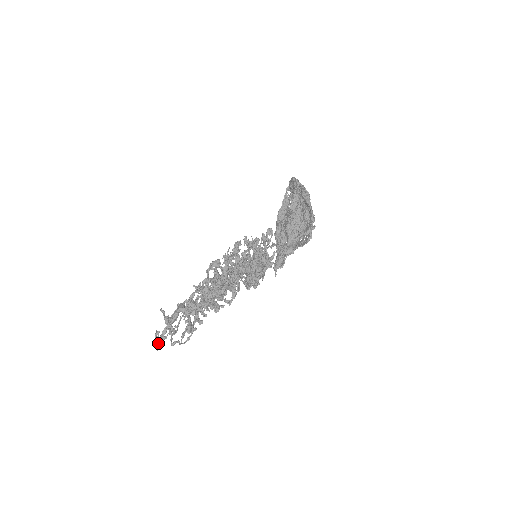
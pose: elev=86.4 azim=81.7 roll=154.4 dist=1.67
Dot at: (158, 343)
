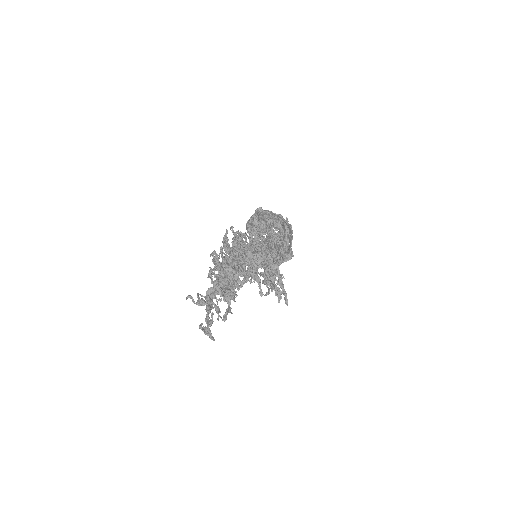
Dot at: (208, 331)
